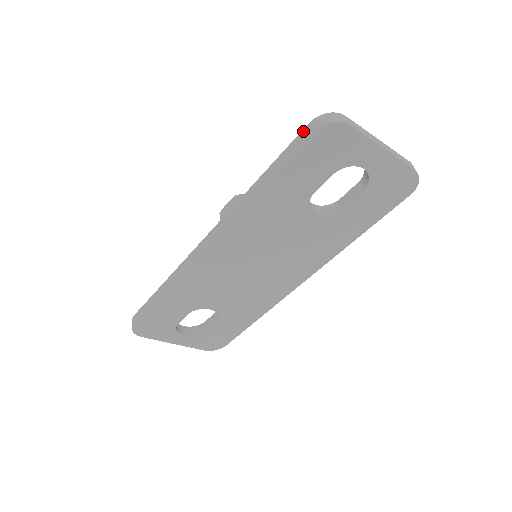
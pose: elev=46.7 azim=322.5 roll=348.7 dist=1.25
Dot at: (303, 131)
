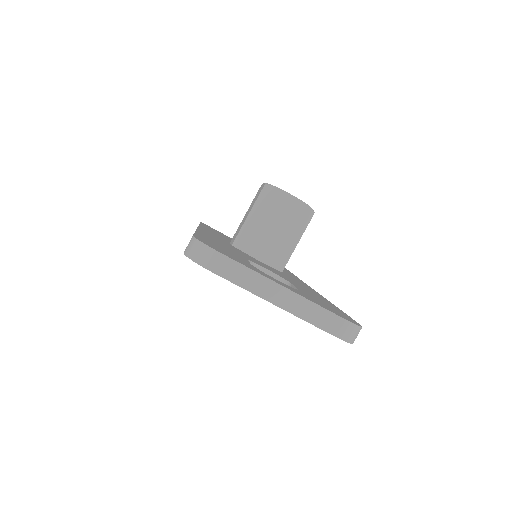
Dot at: occluded
